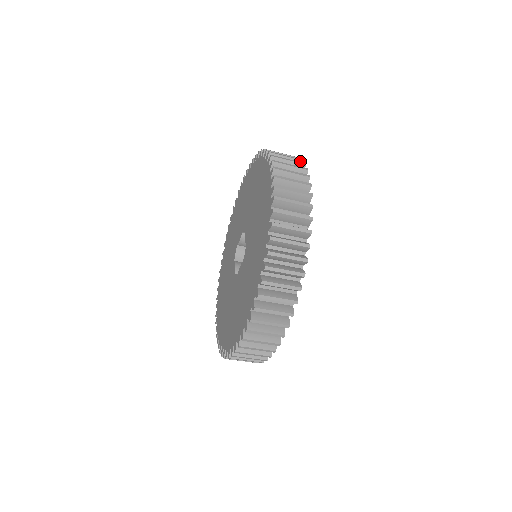
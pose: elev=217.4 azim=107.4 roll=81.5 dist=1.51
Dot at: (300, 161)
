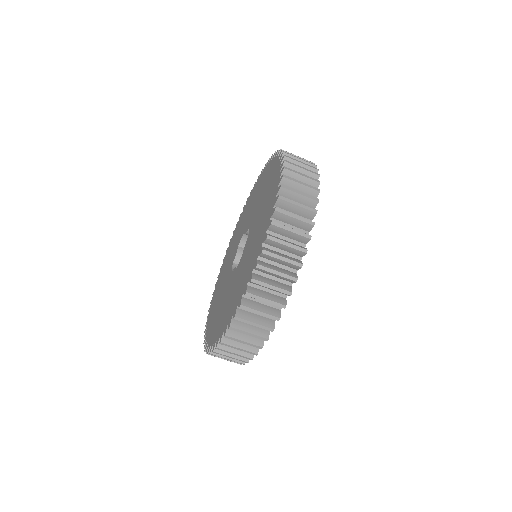
Dot at: occluded
